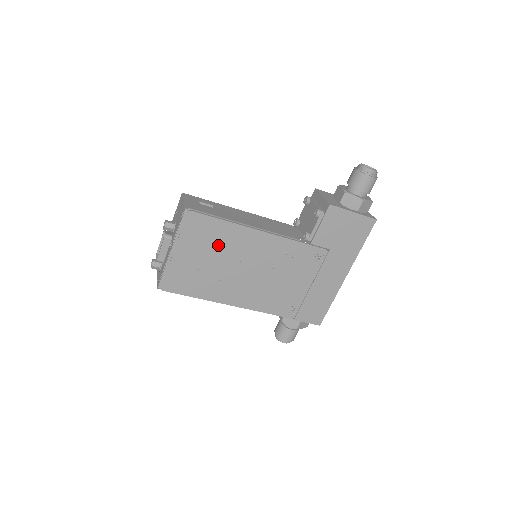
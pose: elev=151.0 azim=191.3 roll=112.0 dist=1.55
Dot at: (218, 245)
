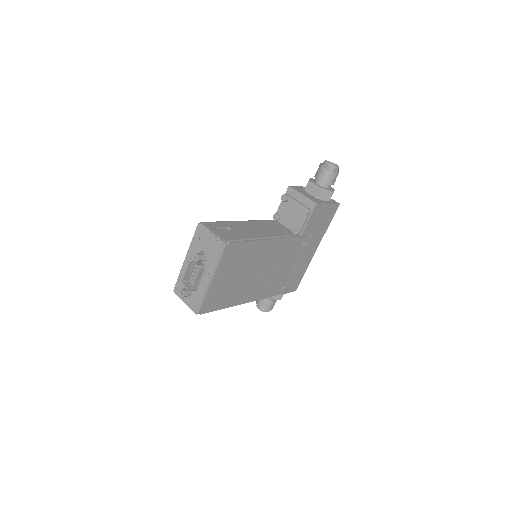
Dot at: (244, 262)
